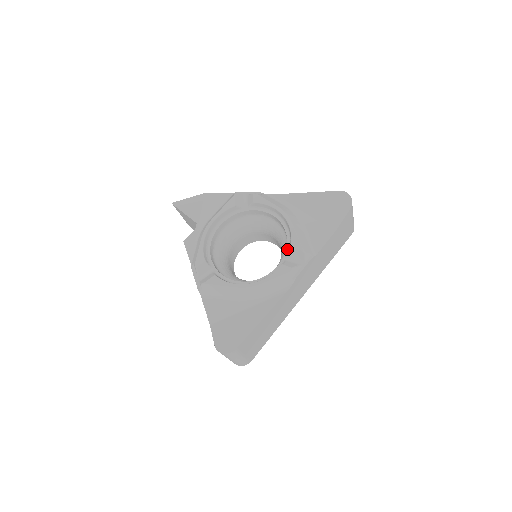
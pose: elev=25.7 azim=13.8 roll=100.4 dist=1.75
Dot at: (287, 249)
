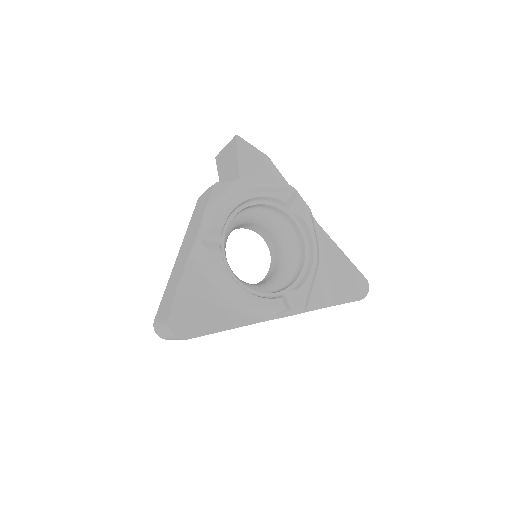
Dot at: (292, 285)
